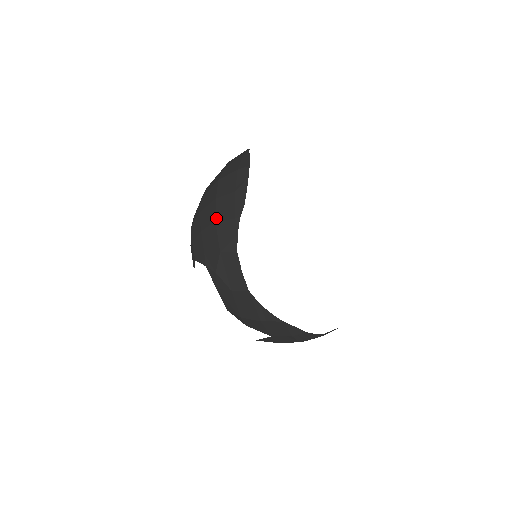
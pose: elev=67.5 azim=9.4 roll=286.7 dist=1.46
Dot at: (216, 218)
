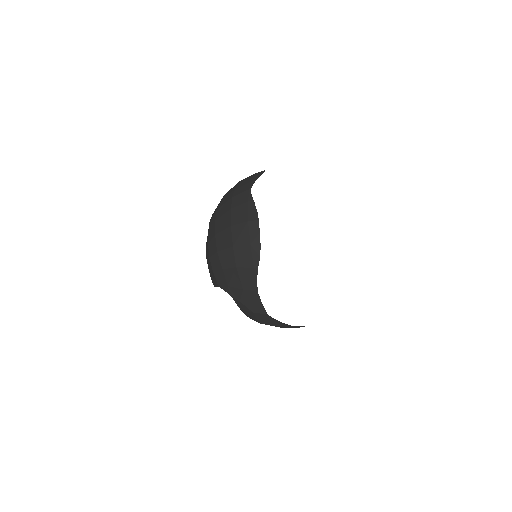
Dot at: (236, 264)
